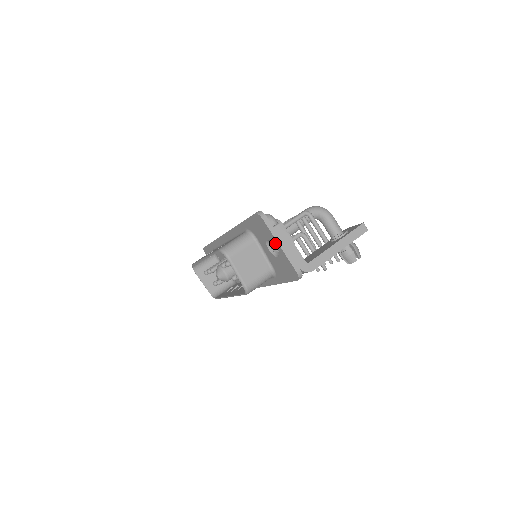
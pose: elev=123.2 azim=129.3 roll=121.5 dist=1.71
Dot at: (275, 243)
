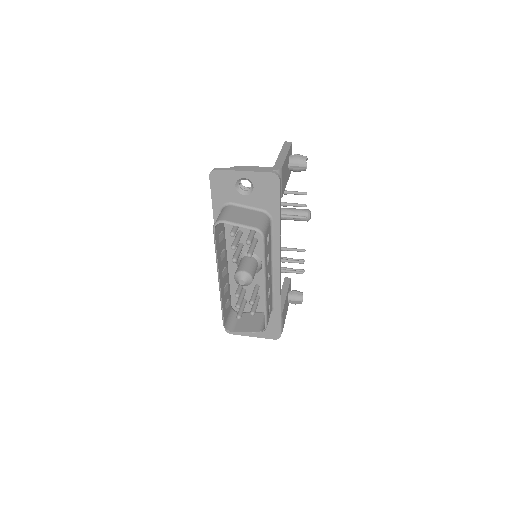
Dot at: (240, 176)
